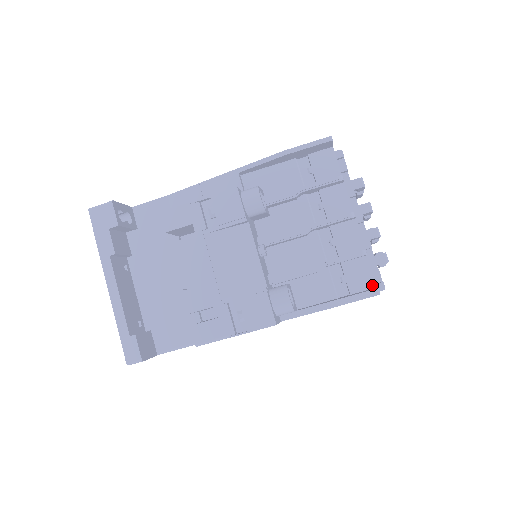
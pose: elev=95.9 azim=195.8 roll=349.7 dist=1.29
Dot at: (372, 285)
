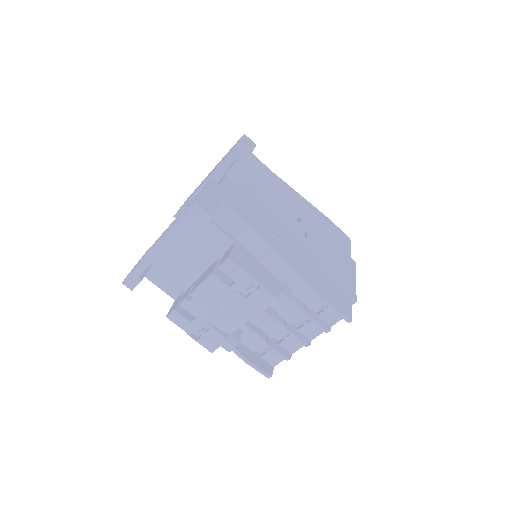
Dot at: (274, 365)
